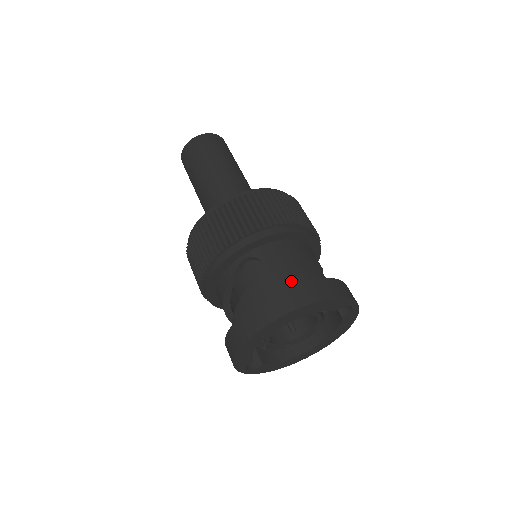
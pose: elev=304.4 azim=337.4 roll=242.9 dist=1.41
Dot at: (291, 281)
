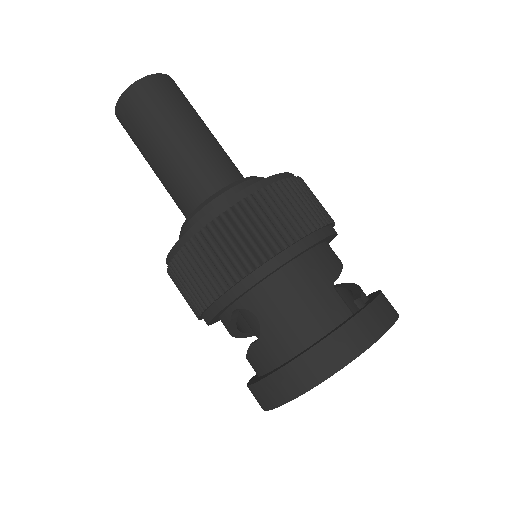
Dot at: (296, 338)
